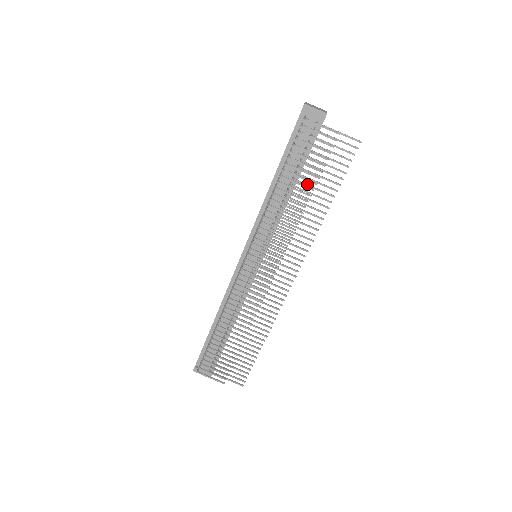
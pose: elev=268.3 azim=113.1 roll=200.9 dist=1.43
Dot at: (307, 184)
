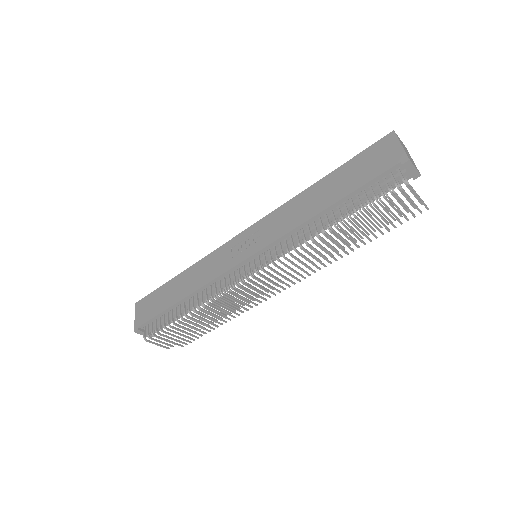
Dot at: occluded
